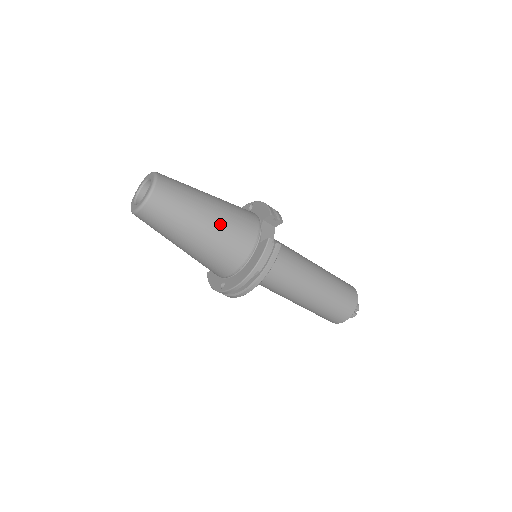
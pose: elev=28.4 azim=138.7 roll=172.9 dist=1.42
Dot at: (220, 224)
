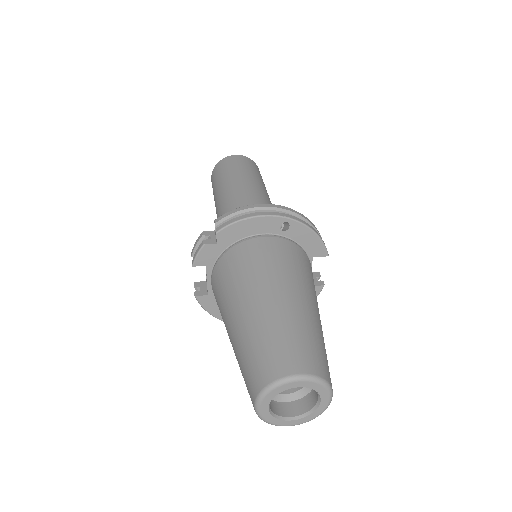
Dot at: occluded
